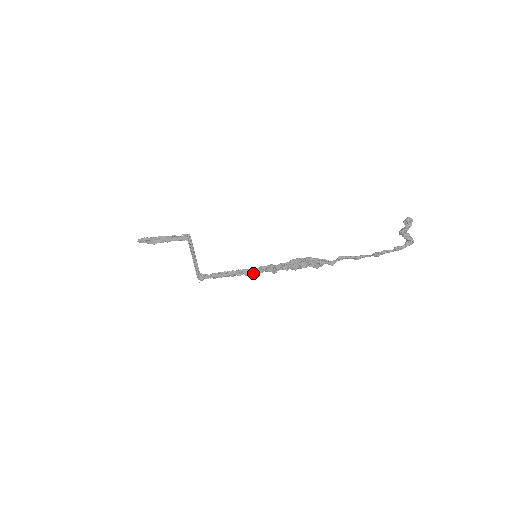
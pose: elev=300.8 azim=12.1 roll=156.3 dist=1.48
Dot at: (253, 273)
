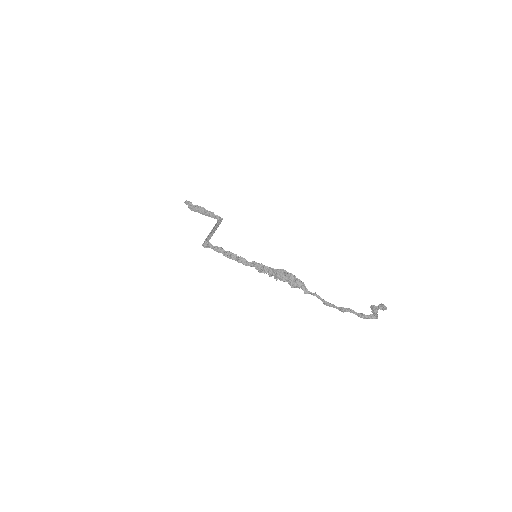
Dot at: (245, 263)
